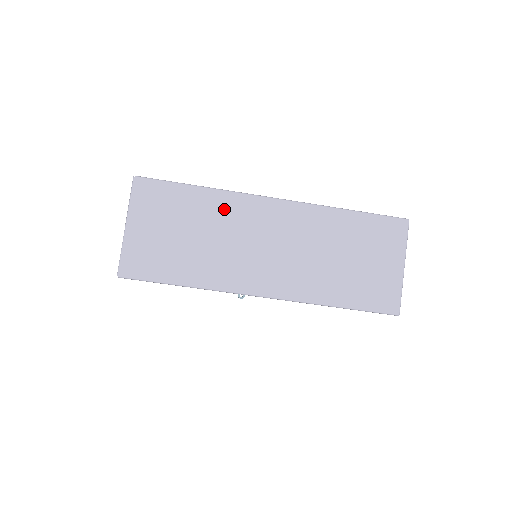
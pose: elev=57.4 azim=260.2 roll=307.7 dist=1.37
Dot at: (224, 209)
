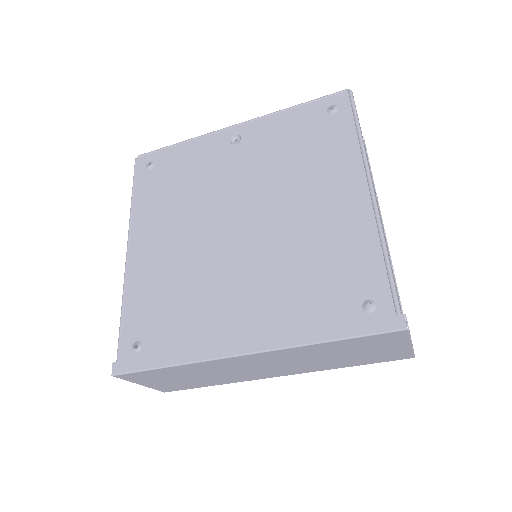
Dot at: (204, 367)
